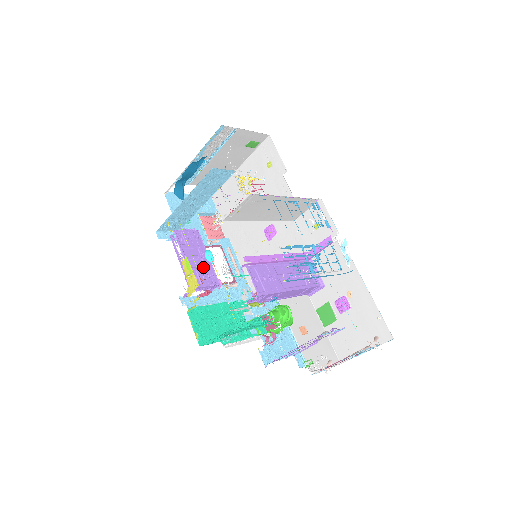
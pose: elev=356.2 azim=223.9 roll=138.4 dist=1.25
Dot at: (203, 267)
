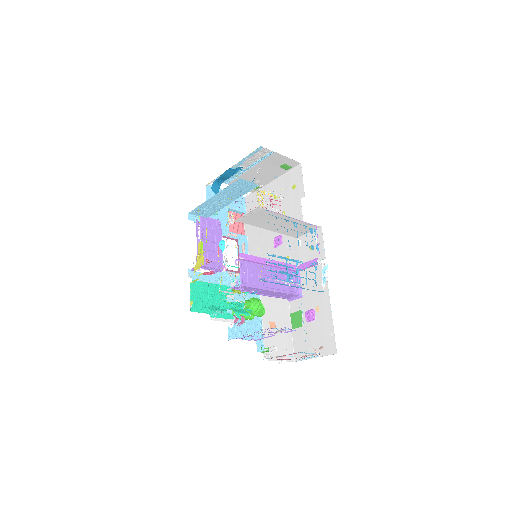
Dot at: (214, 252)
